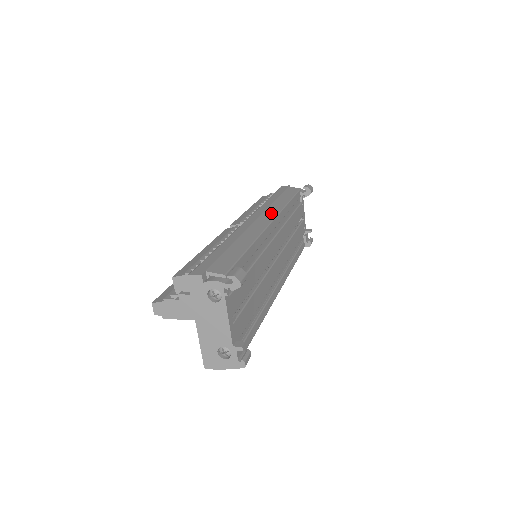
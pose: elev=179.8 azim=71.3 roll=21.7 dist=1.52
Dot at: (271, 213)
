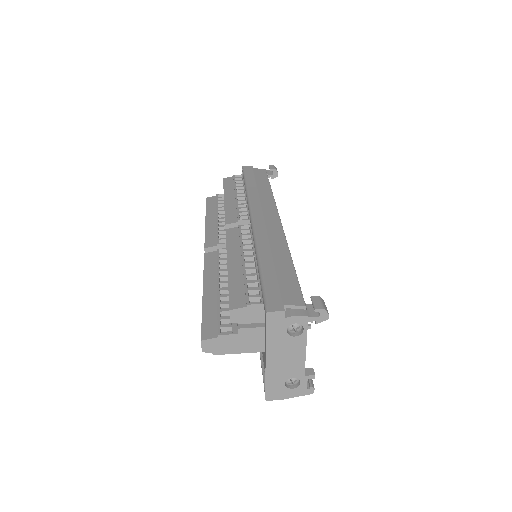
Dot at: (270, 209)
